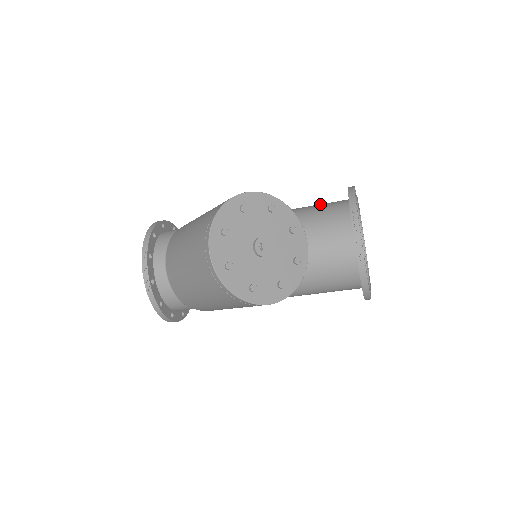
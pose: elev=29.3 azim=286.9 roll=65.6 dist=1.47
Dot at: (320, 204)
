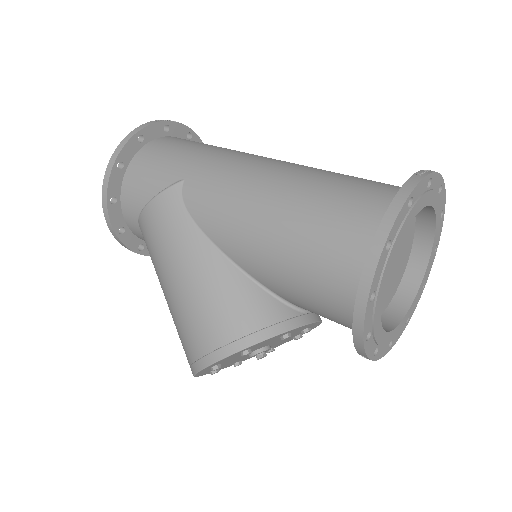
Dot at: (316, 274)
